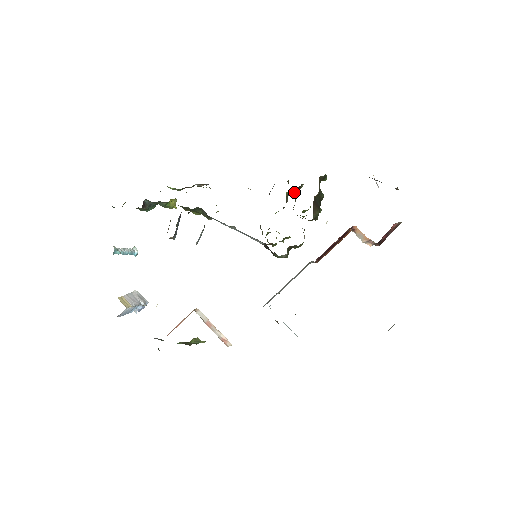
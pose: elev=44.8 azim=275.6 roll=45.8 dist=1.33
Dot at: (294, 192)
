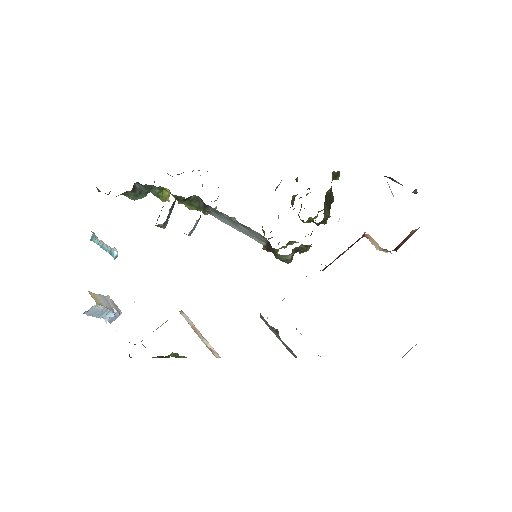
Dot at: (300, 197)
